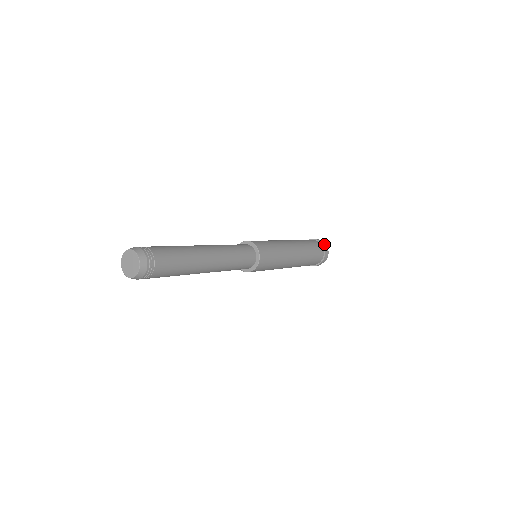
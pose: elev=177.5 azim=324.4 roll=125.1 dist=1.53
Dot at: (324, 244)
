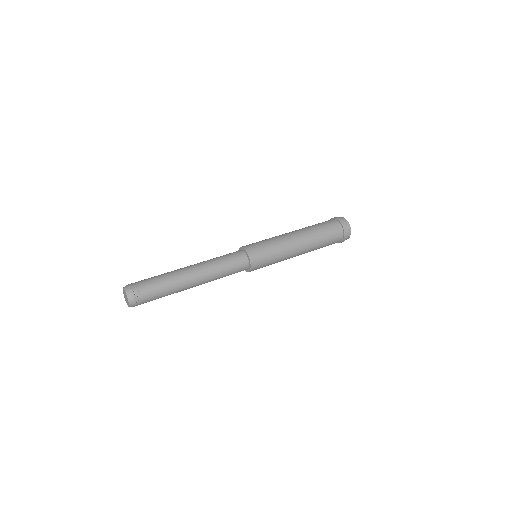
Dot at: (347, 232)
